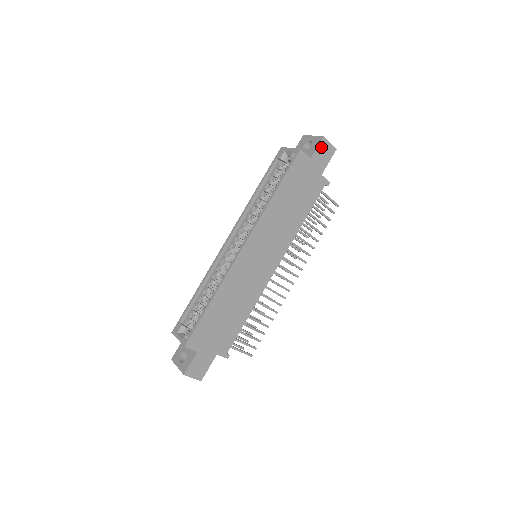
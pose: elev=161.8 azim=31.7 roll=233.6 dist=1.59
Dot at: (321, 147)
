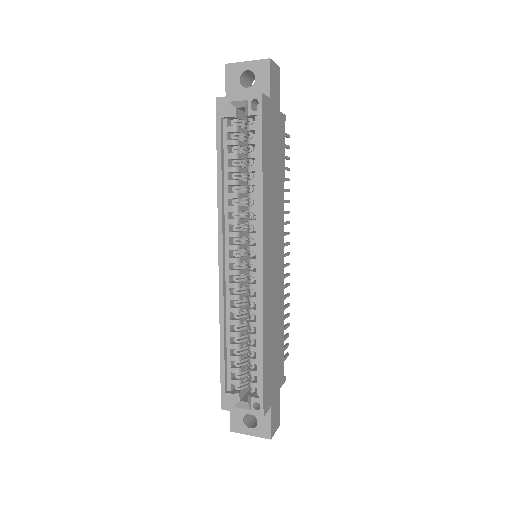
Dot at: (272, 75)
